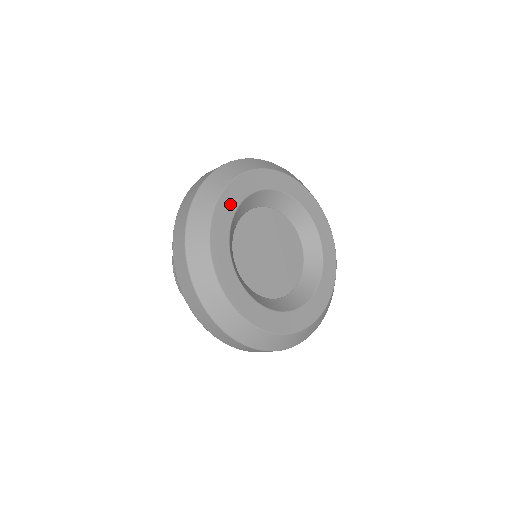
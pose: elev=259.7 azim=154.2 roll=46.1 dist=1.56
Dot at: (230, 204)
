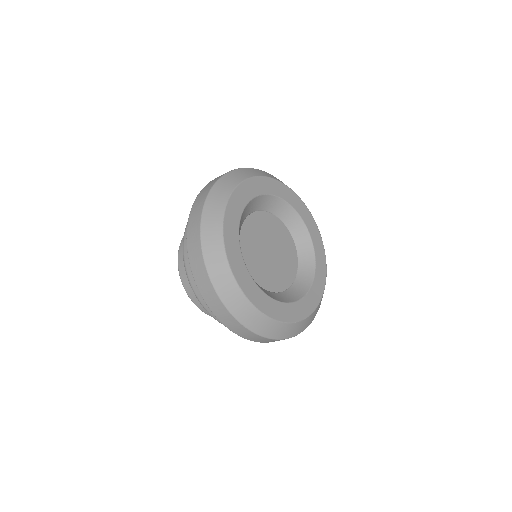
Dot at: (238, 204)
